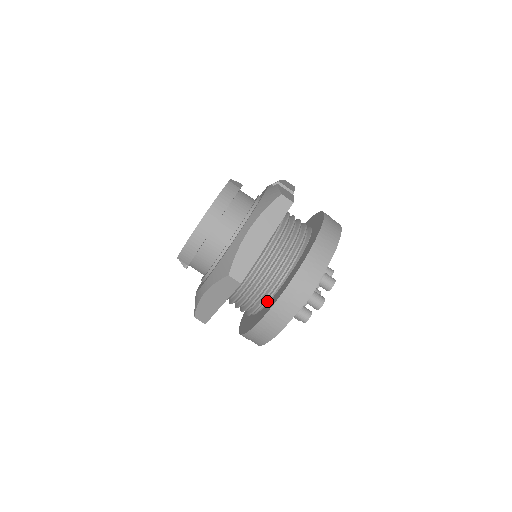
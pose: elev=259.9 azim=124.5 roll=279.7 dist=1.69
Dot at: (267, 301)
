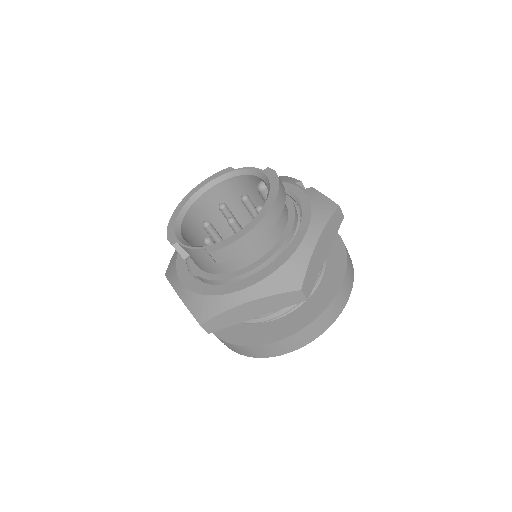
Dot at: (286, 313)
